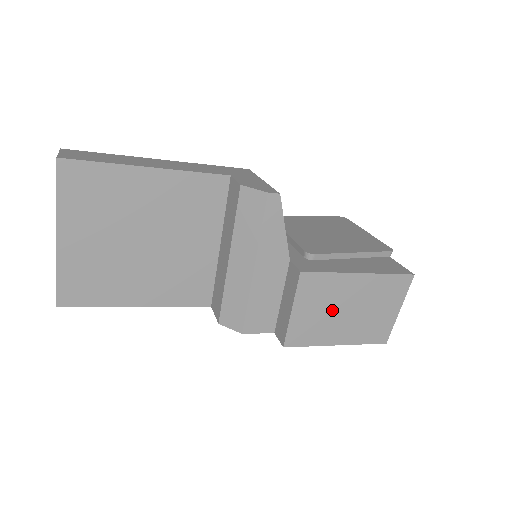
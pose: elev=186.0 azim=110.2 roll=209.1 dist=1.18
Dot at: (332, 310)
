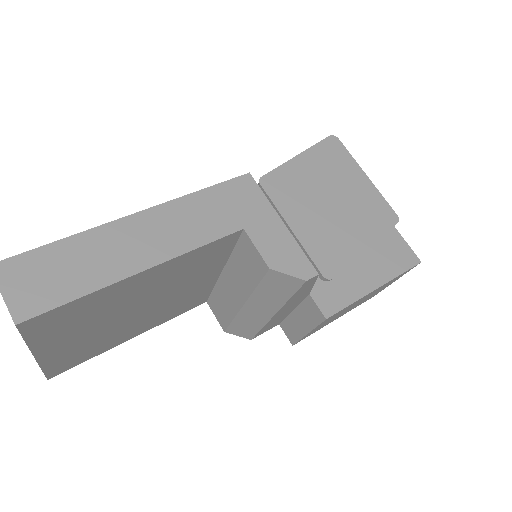
Dot at: occluded
